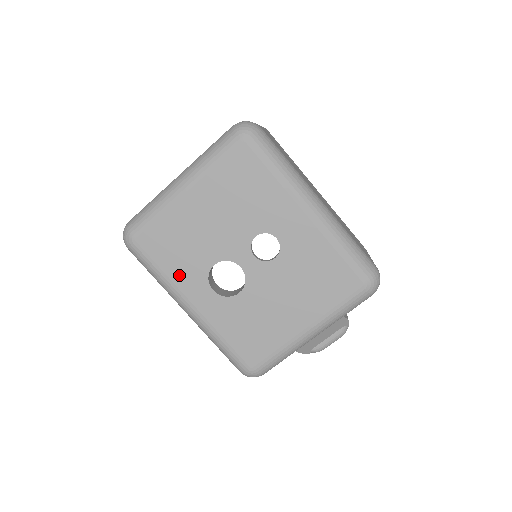
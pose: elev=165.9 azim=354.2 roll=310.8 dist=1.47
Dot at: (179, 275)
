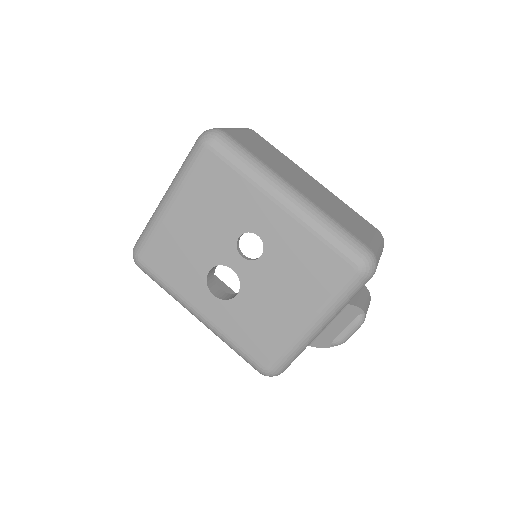
Dot at: (182, 285)
